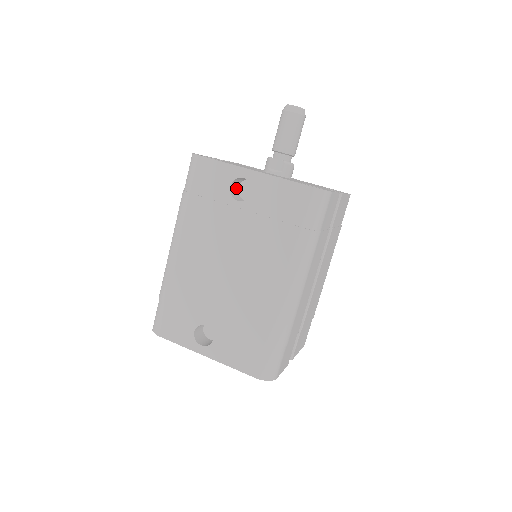
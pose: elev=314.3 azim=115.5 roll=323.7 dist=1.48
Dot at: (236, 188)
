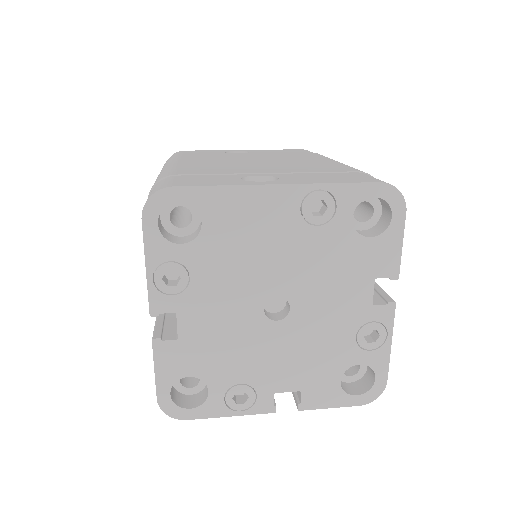
Dot at: occluded
